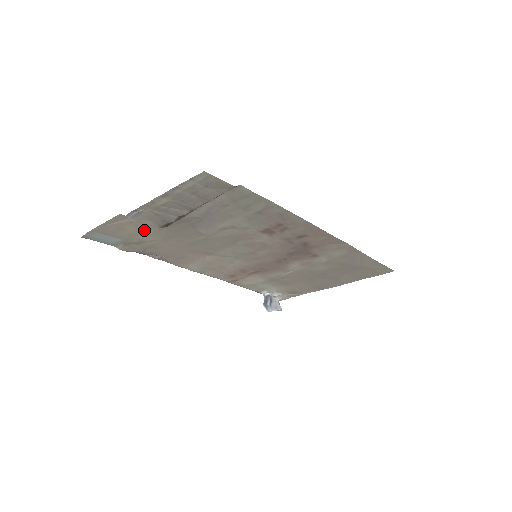
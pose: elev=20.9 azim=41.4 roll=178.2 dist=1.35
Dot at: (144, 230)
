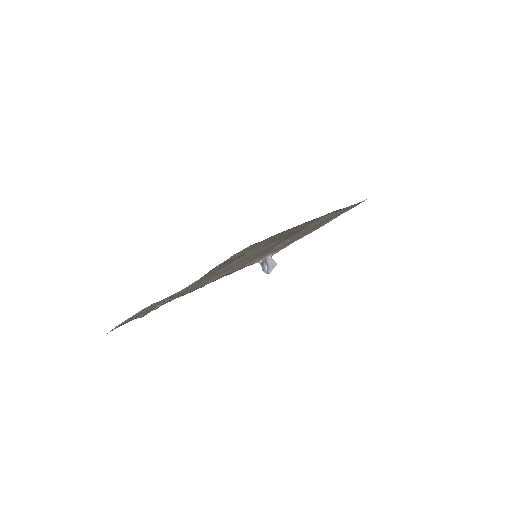
Dot at: (162, 301)
